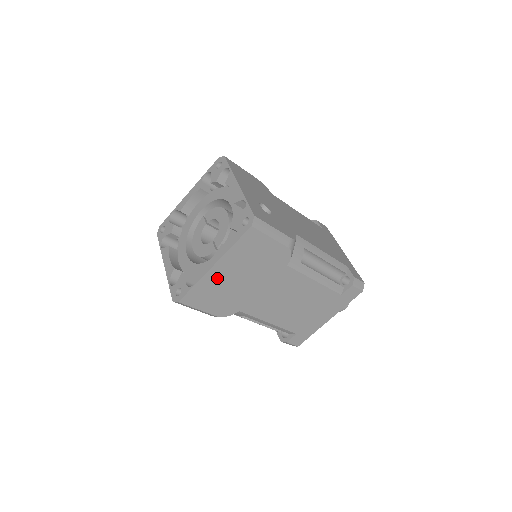
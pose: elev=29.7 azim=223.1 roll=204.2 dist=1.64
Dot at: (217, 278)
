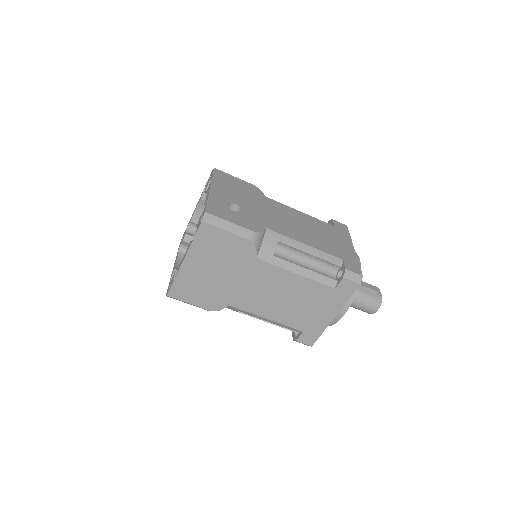
Dot at: (192, 272)
